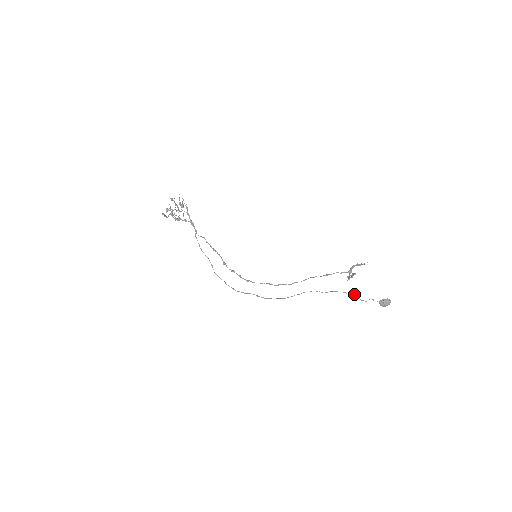
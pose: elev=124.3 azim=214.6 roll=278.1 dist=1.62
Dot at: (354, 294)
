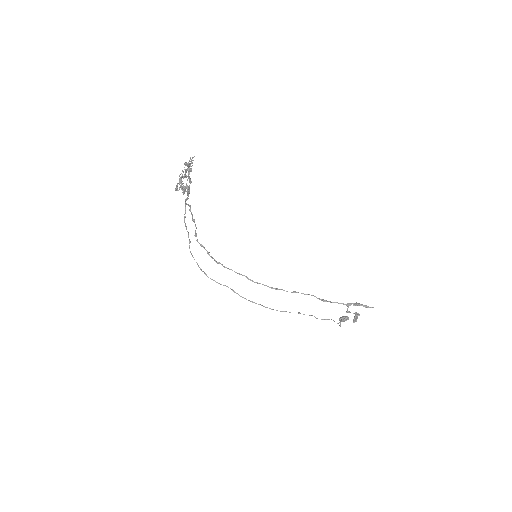
Dot at: (339, 322)
